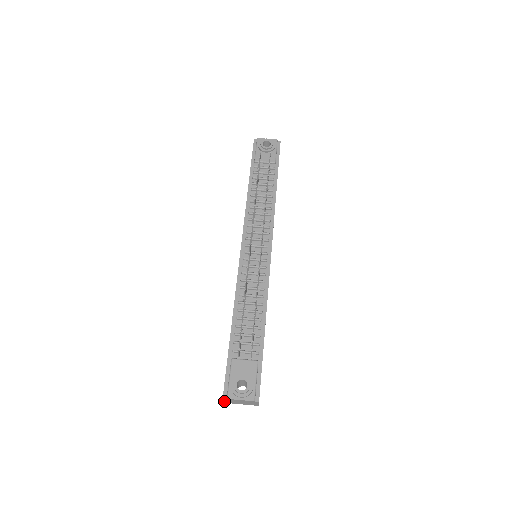
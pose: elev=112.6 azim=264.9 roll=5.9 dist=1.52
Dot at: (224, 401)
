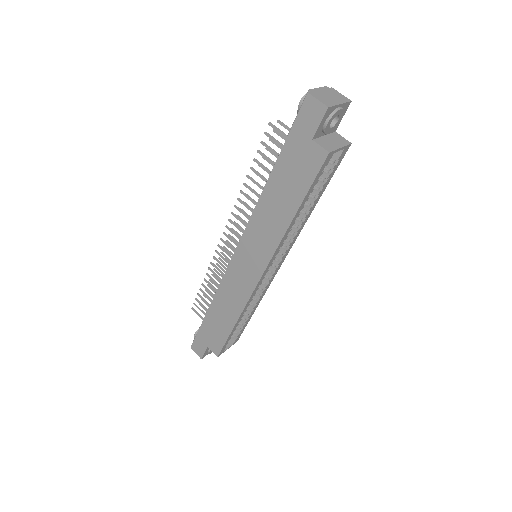
Dot at: (321, 102)
